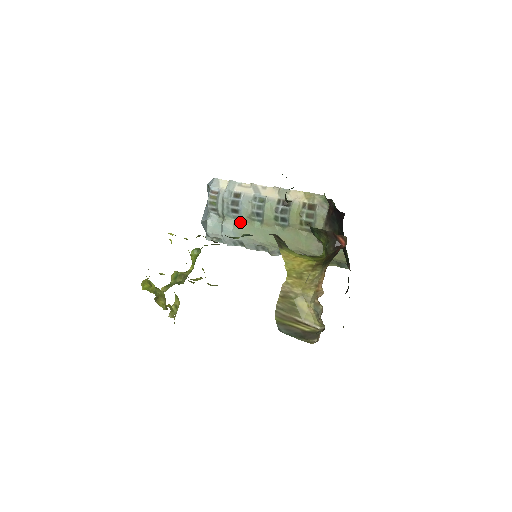
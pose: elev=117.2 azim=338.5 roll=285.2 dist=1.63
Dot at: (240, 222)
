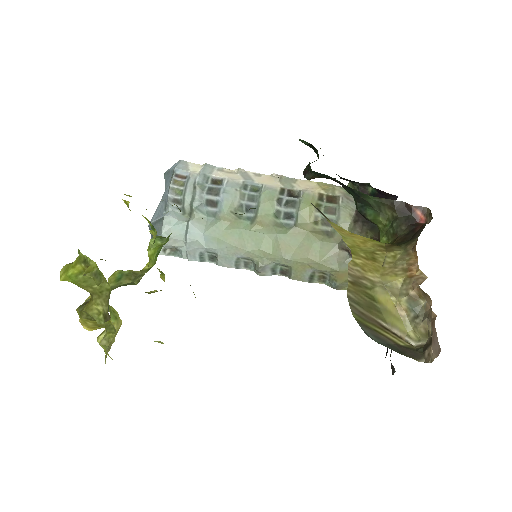
Dot at: (218, 220)
